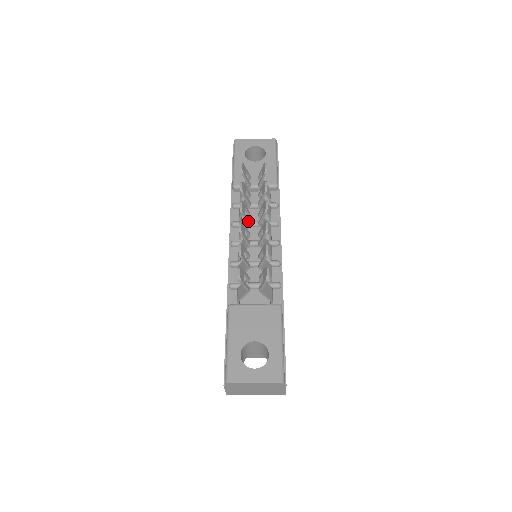
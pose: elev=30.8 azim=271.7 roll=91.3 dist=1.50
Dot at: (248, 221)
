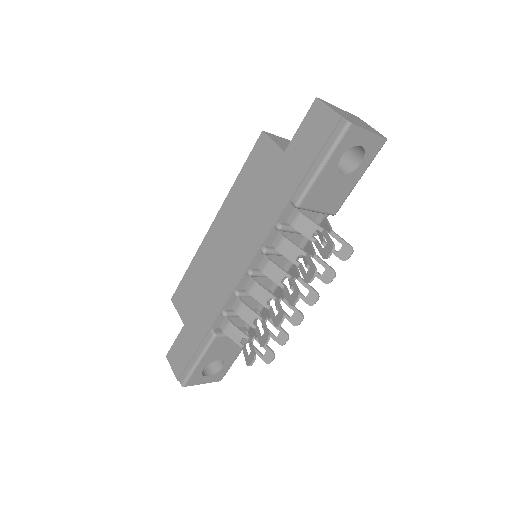
Dot at: (286, 293)
